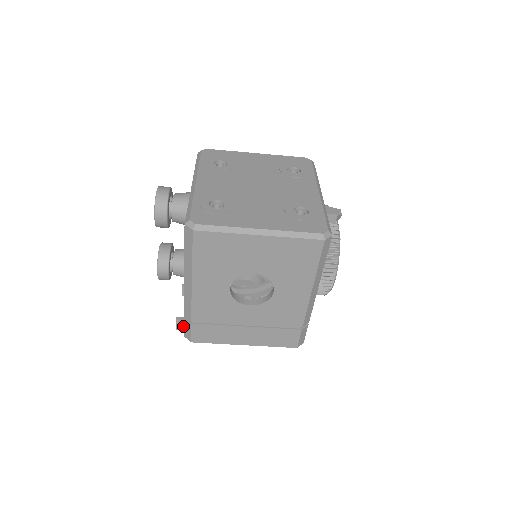
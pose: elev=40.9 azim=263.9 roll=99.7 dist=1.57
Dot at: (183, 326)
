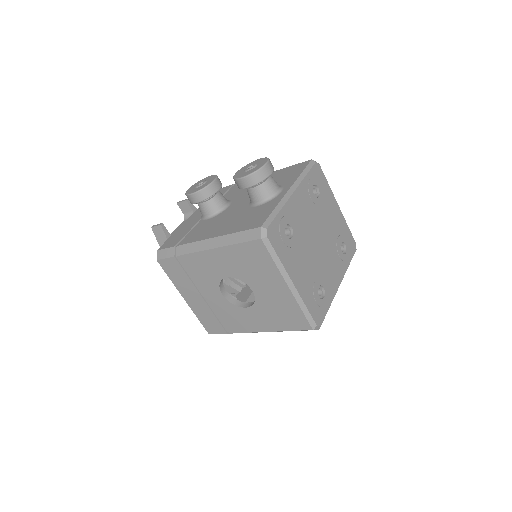
Dot at: (159, 232)
